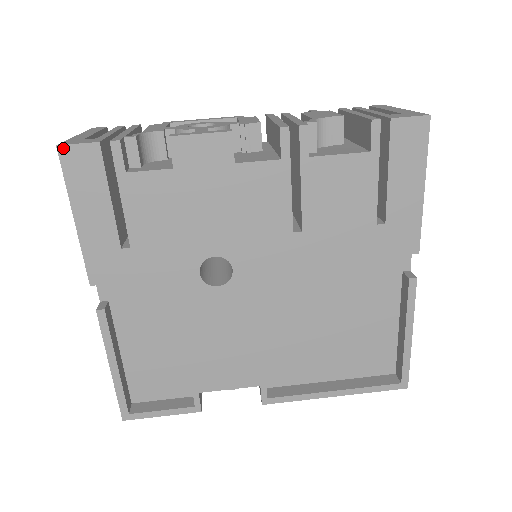
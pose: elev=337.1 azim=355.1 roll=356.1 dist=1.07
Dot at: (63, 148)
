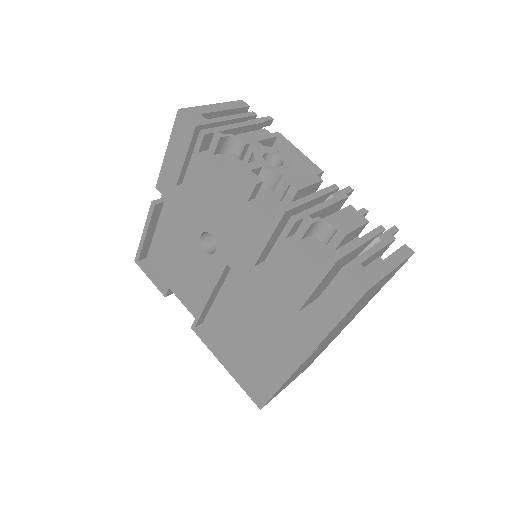
Dot at: (180, 113)
